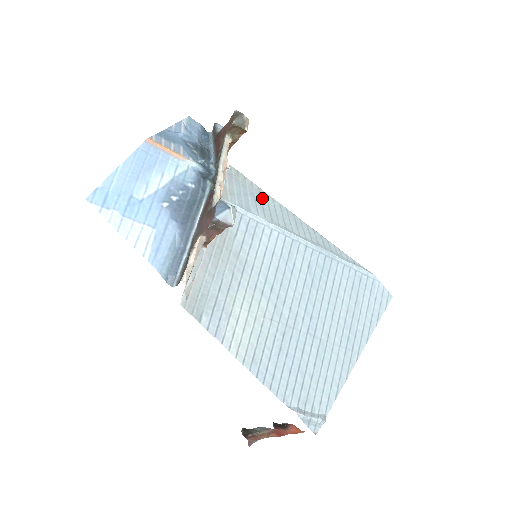
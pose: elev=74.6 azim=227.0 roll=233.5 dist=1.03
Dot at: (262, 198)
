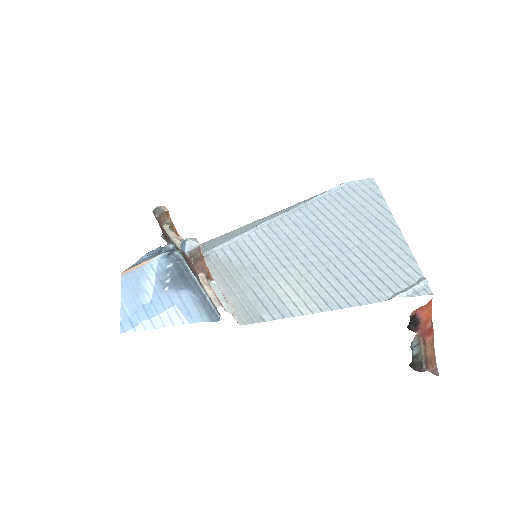
Dot at: (231, 234)
